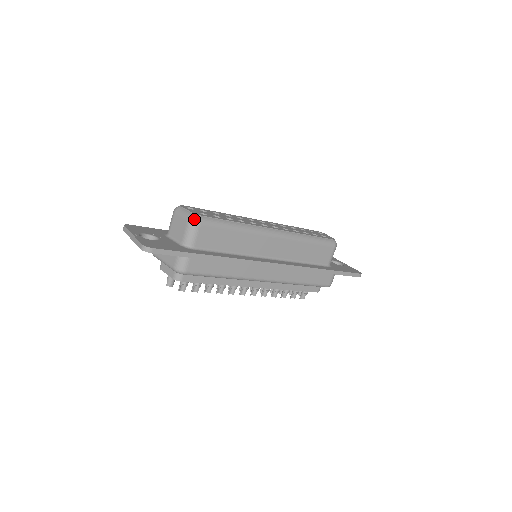
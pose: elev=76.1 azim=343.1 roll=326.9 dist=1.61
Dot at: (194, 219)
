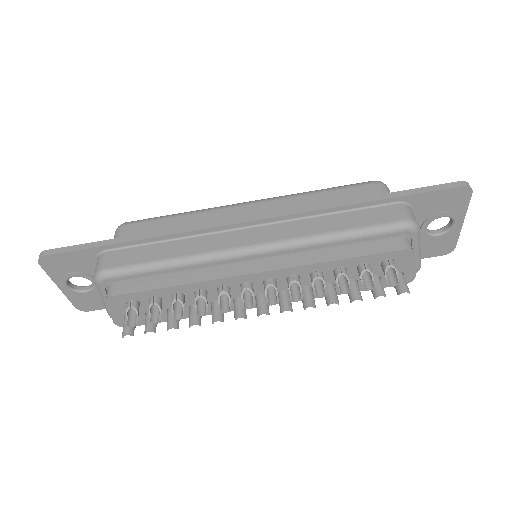
Dot at: (118, 227)
